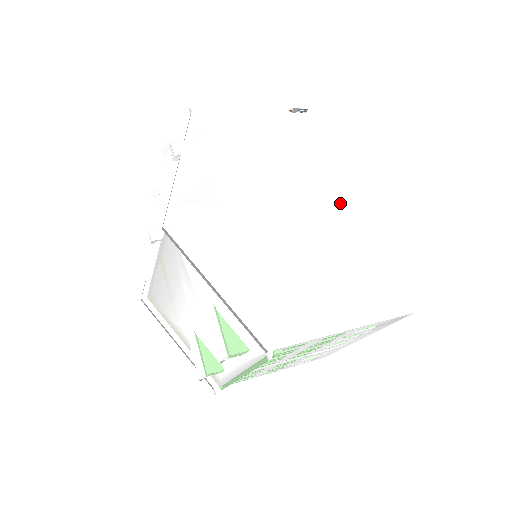
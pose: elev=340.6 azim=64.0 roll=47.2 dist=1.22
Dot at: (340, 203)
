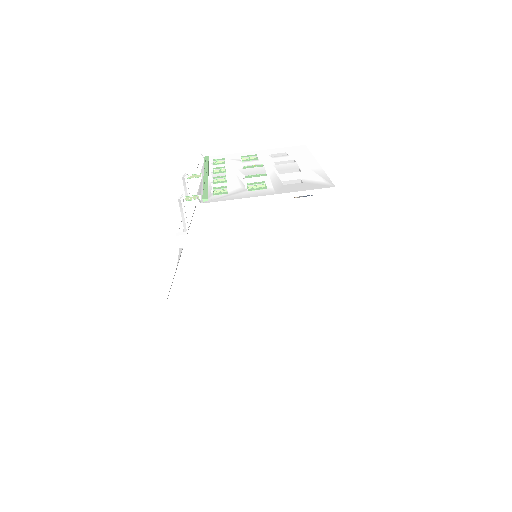
Dot at: (313, 281)
